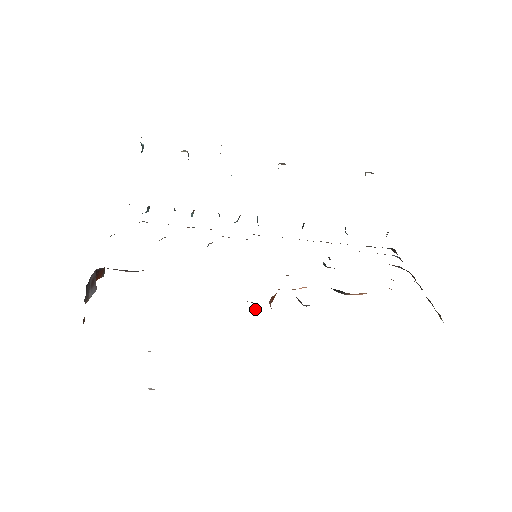
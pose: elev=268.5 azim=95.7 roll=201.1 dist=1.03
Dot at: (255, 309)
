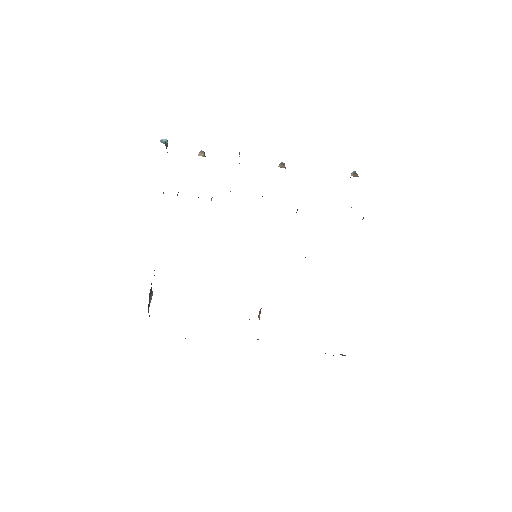
Dot at: (249, 319)
